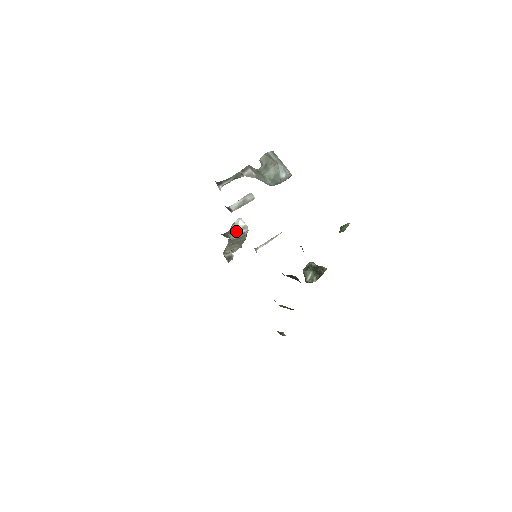
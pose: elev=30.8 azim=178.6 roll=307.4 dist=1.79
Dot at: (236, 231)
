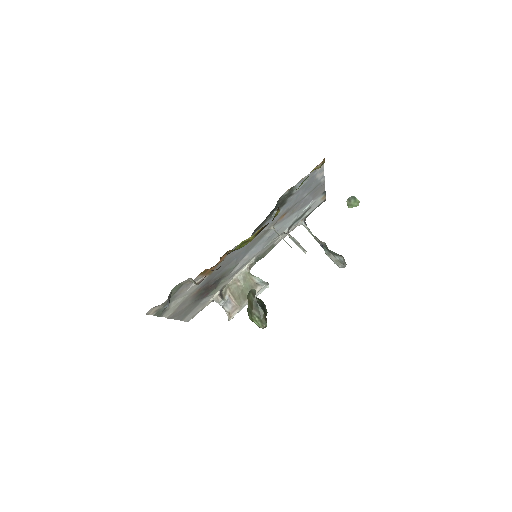
Dot at: (257, 279)
